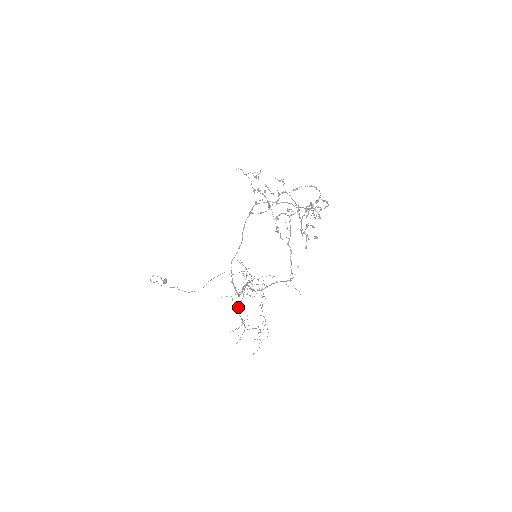
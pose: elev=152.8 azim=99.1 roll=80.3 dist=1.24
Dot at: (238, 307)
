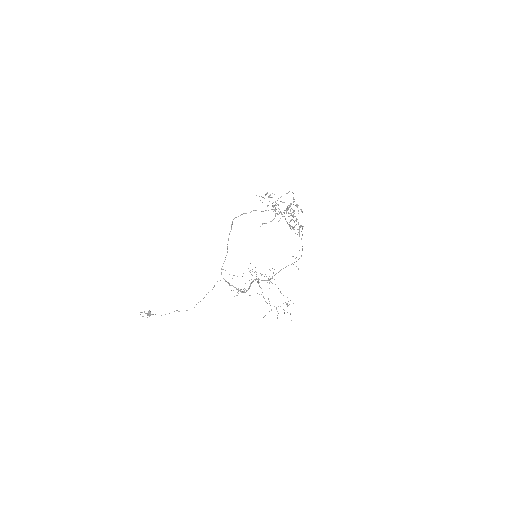
Dot at: (263, 296)
